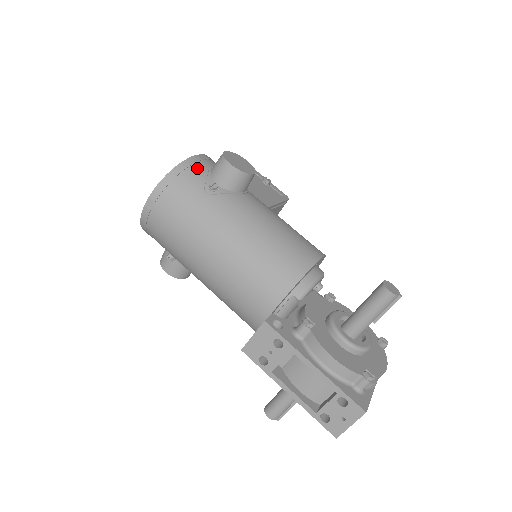
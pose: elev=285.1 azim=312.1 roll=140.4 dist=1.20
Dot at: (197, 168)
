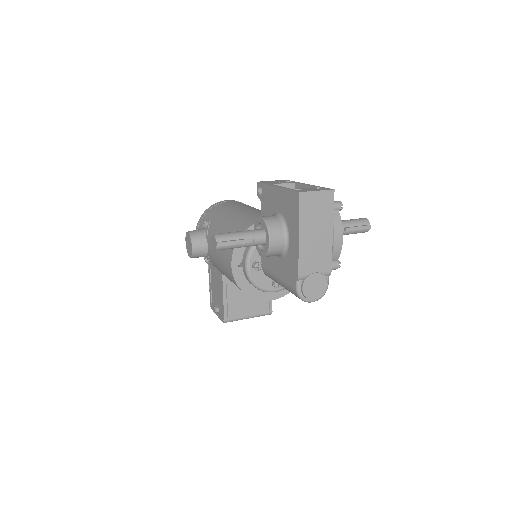
Dot at: occluded
